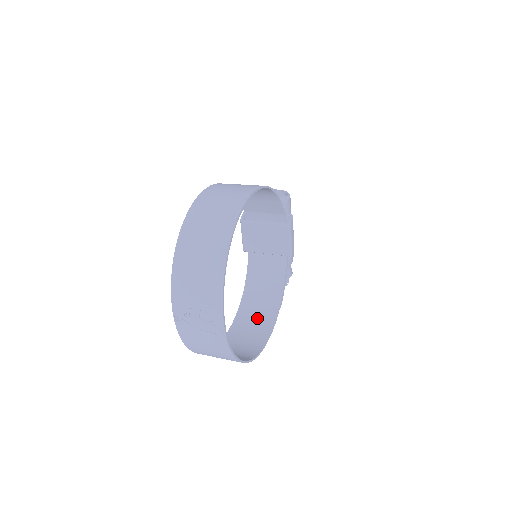
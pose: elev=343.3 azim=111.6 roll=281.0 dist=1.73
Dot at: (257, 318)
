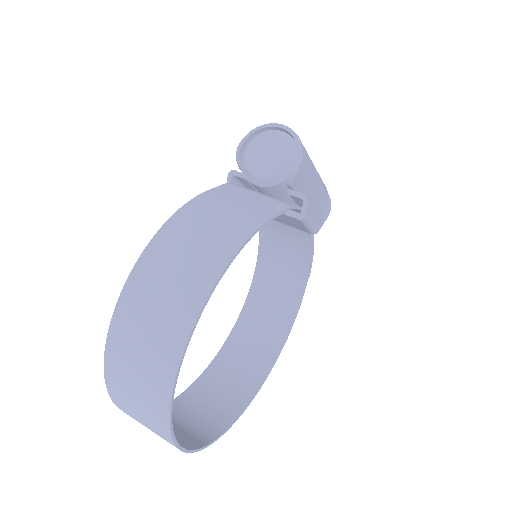
Dot at: (278, 291)
